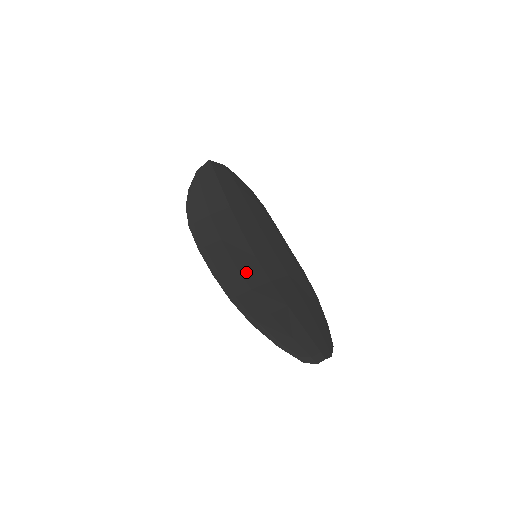
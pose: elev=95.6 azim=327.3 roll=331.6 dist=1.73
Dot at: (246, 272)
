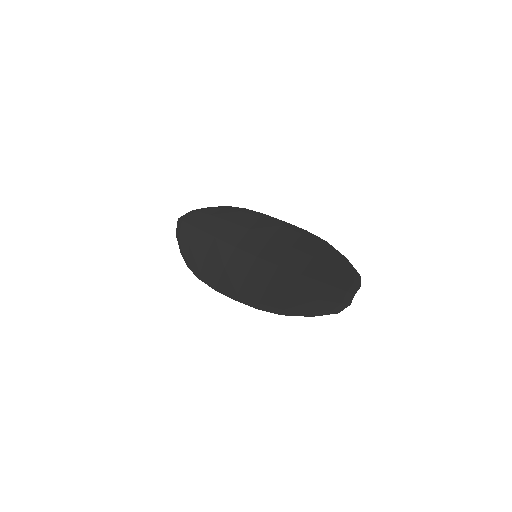
Dot at: (256, 276)
